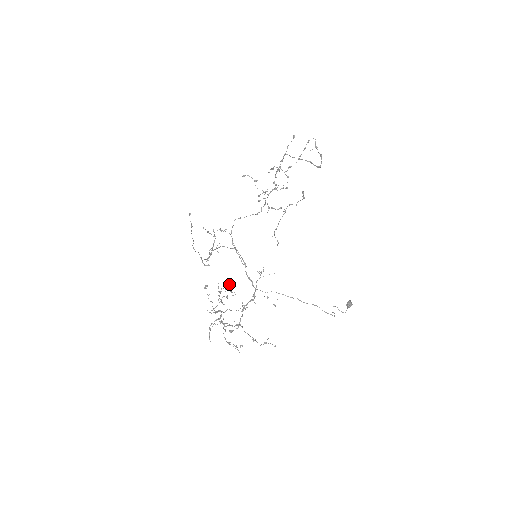
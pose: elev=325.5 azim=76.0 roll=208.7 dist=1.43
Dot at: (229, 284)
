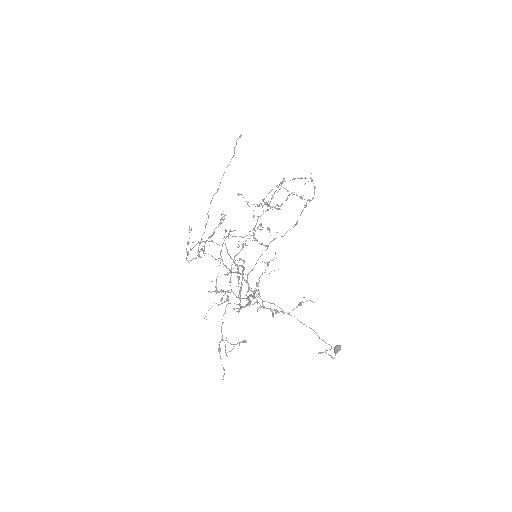
Dot at: (263, 227)
